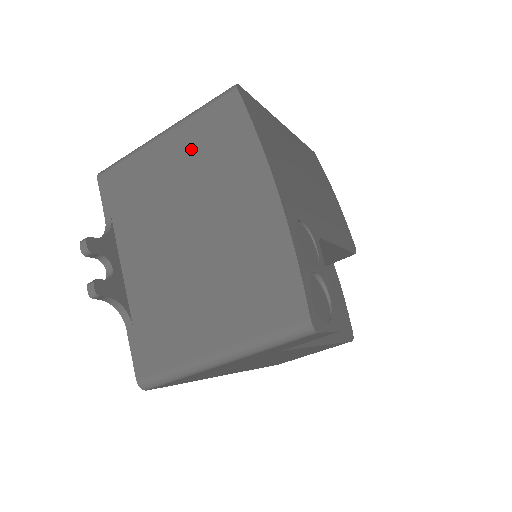
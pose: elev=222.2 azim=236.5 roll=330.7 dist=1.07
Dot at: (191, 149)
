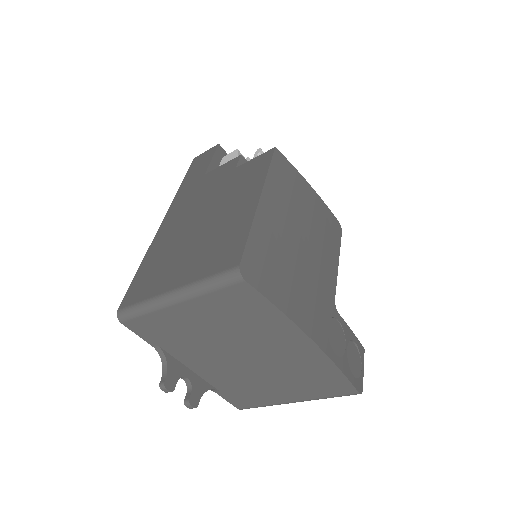
Dot at: (216, 315)
